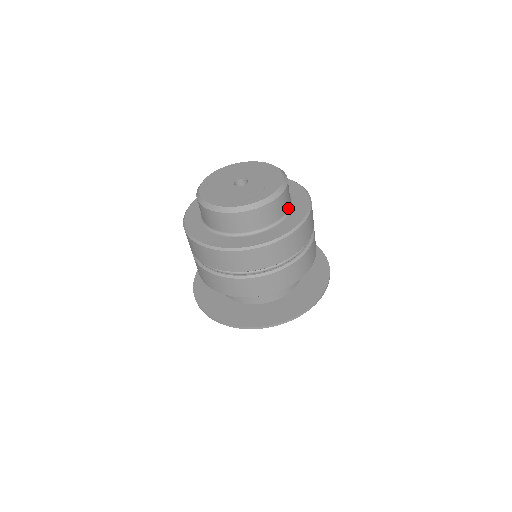
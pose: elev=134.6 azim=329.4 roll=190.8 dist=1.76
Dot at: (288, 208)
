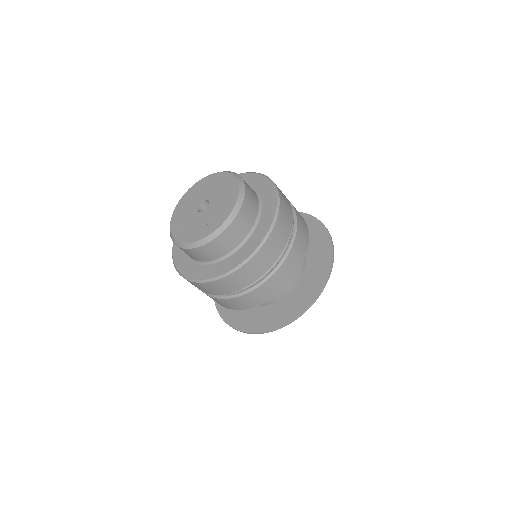
Dot at: (244, 237)
